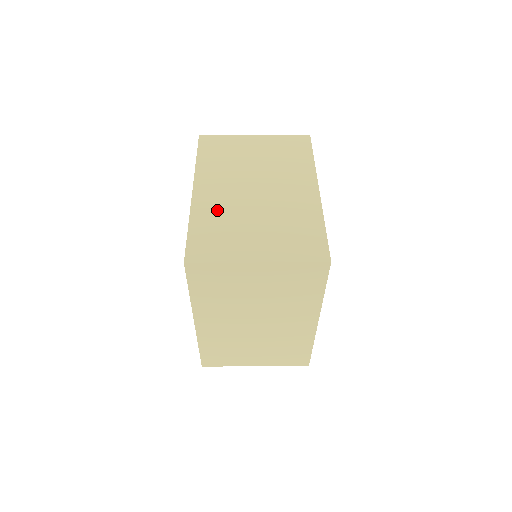
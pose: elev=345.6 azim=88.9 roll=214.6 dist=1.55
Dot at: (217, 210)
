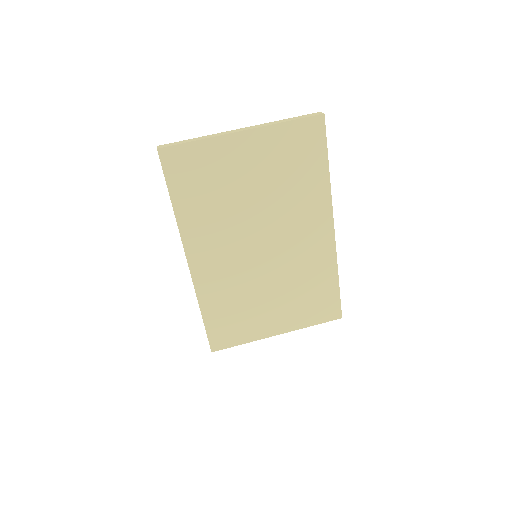
Dot at: (225, 286)
